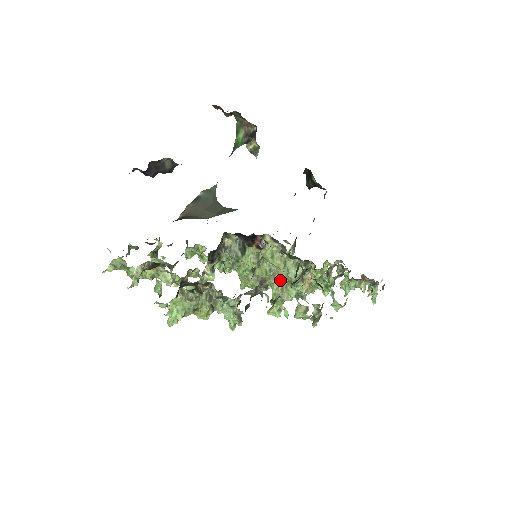
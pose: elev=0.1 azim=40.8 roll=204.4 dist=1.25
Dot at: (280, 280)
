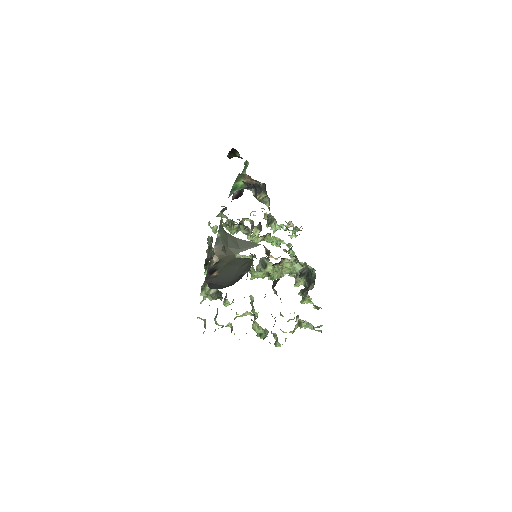
Dot at: (281, 269)
